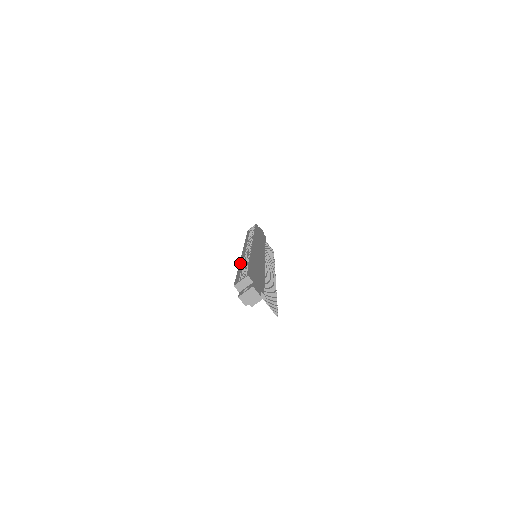
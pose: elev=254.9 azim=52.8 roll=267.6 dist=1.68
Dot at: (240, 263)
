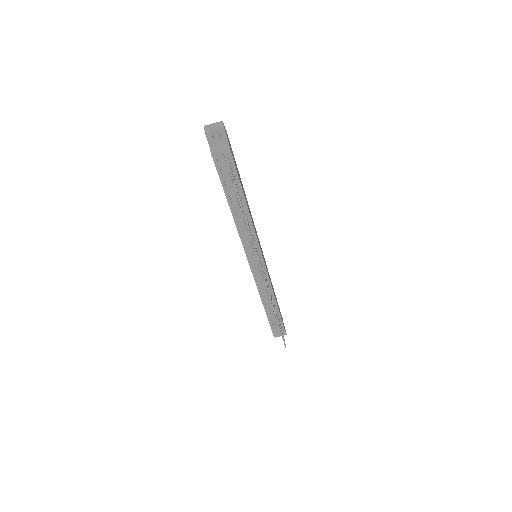
Dot at: occluded
